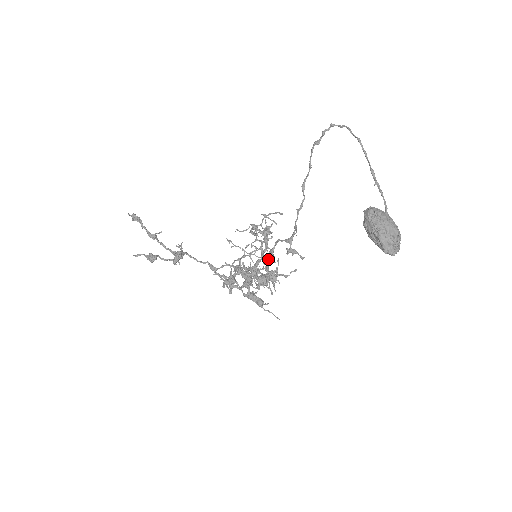
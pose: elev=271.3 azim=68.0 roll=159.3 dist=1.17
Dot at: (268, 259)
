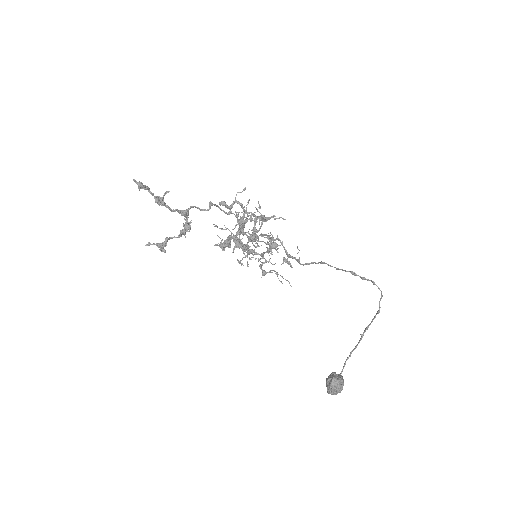
Dot at: (265, 235)
